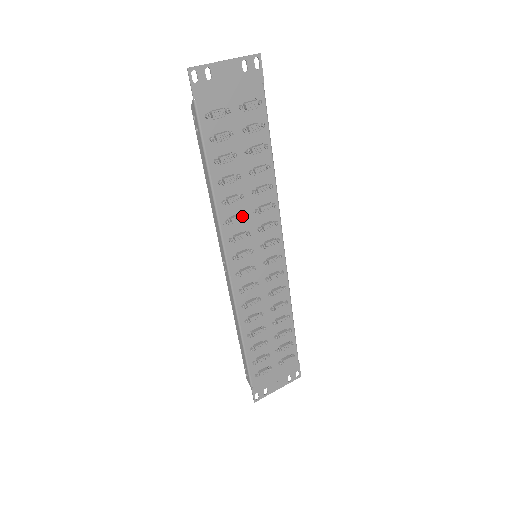
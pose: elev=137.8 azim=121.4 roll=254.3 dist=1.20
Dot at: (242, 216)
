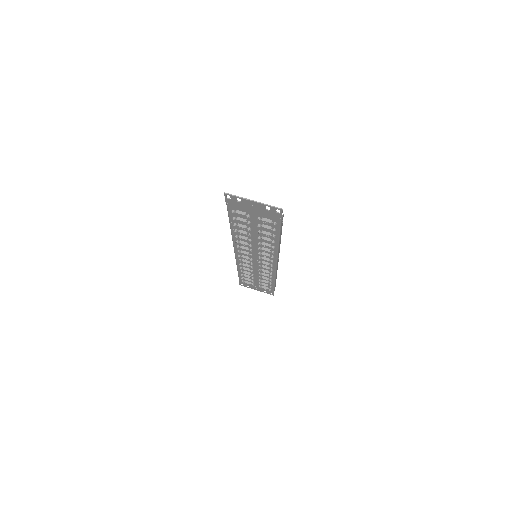
Dot at: (247, 245)
